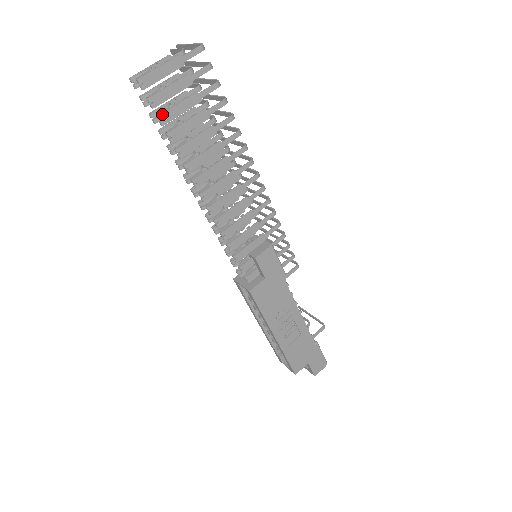
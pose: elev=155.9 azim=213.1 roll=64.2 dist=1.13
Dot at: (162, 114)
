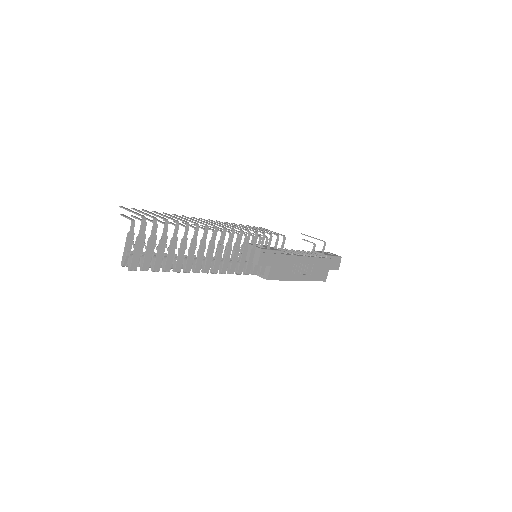
Dot at: (154, 268)
